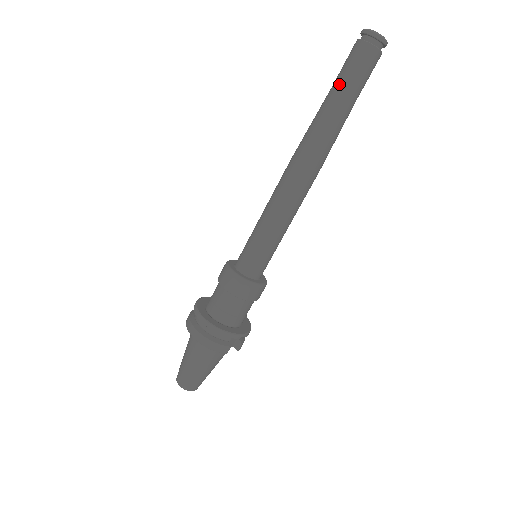
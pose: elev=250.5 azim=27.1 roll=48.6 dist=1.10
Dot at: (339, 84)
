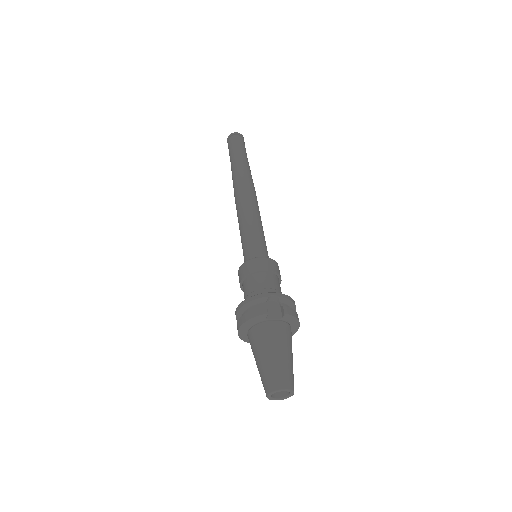
Dot at: (230, 160)
